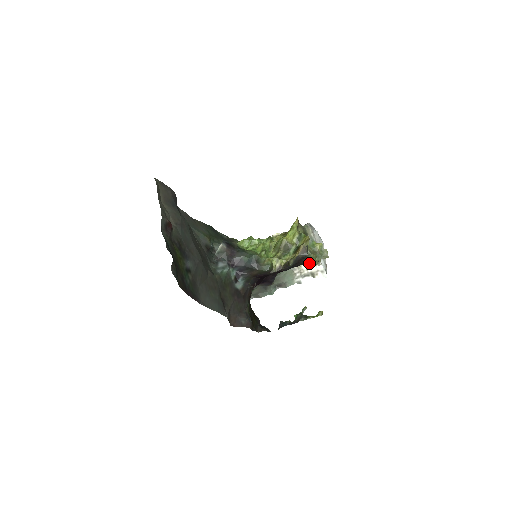
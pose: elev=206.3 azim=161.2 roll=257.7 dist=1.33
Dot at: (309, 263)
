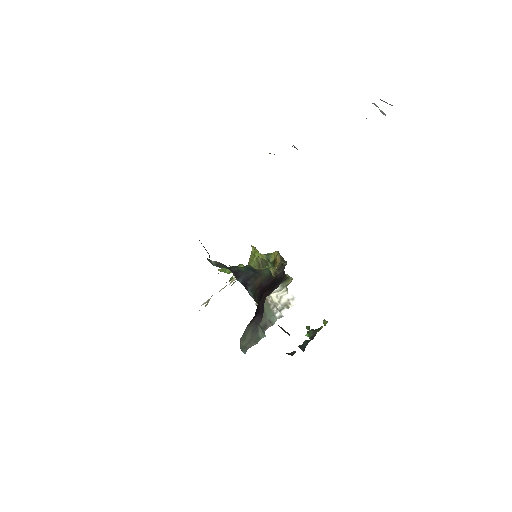
Dot at: (277, 296)
